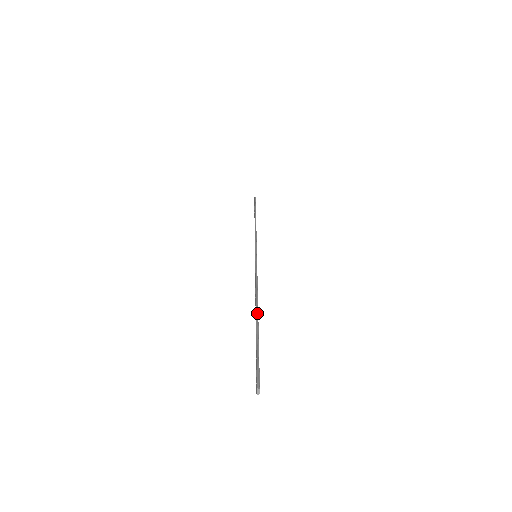
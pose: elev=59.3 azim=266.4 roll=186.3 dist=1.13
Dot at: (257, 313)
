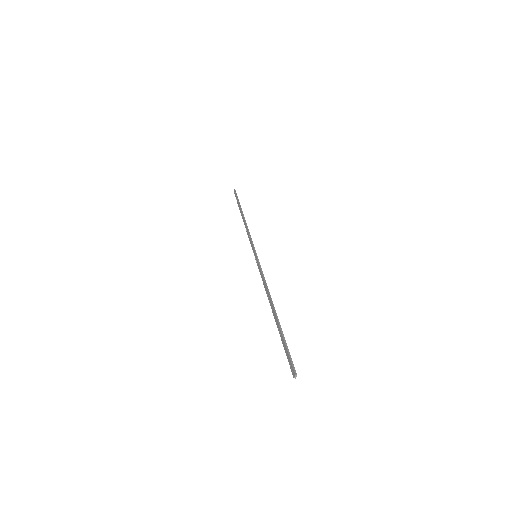
Dot at: occluded
